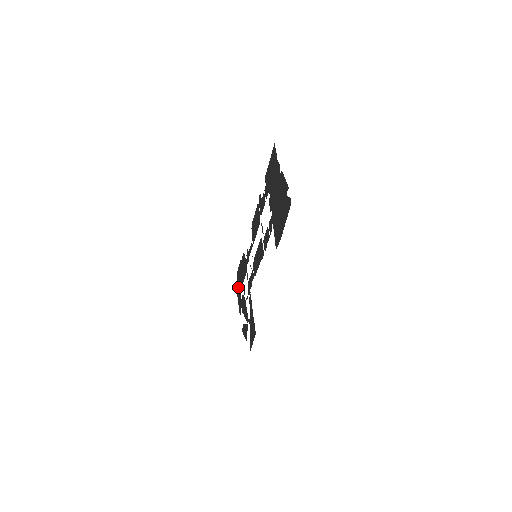
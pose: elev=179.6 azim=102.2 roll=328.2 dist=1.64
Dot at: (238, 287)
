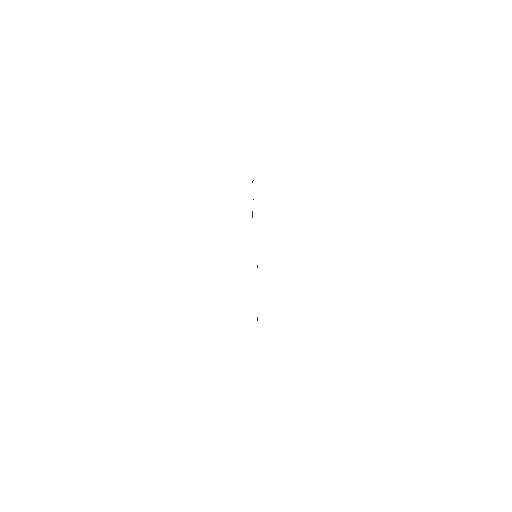
Dot at: occluded
